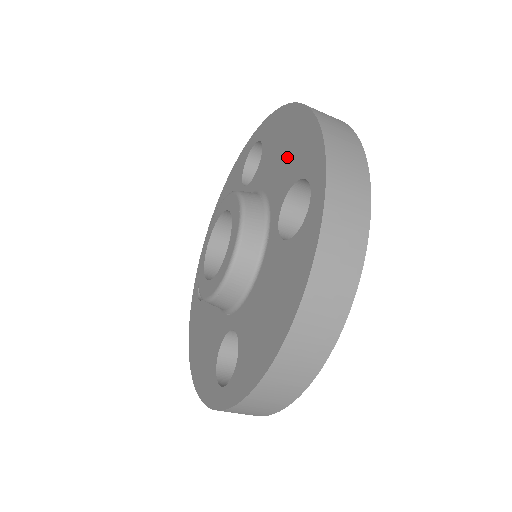
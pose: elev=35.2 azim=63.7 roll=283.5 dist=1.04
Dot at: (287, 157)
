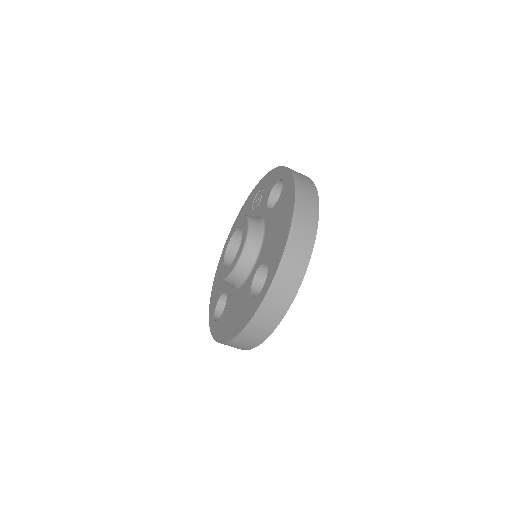
Dot at: (275, 237)
